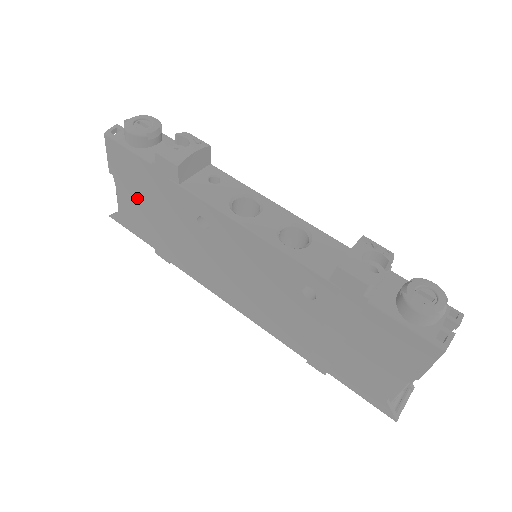
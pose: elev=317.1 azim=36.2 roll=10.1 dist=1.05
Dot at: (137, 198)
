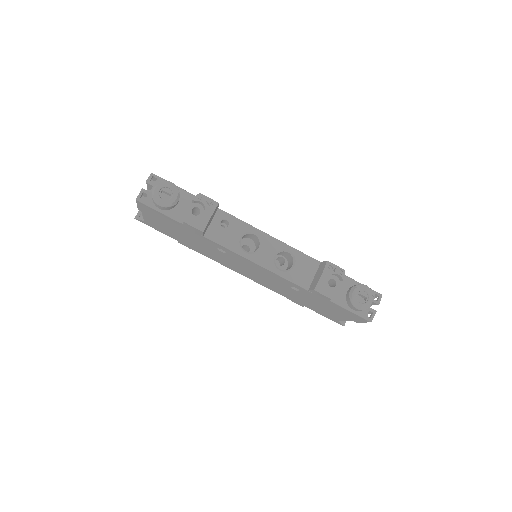
Dot at: (164, 225)
